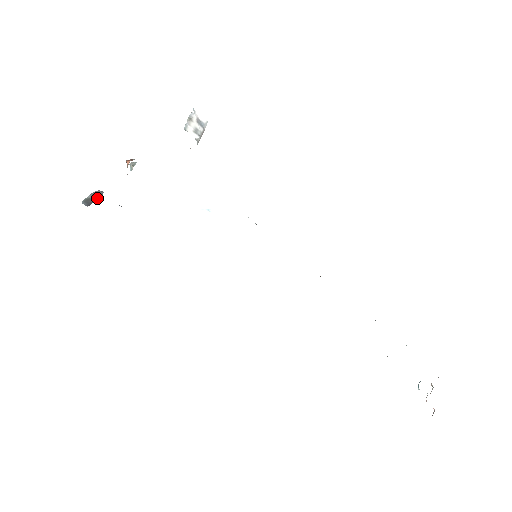
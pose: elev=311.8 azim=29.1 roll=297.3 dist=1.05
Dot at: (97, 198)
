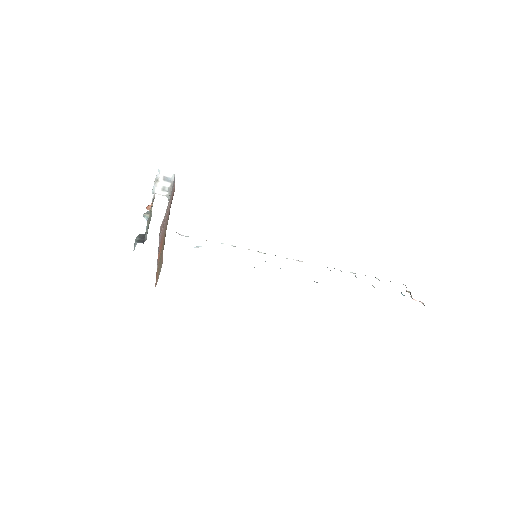
Dot at: (144, 238)
